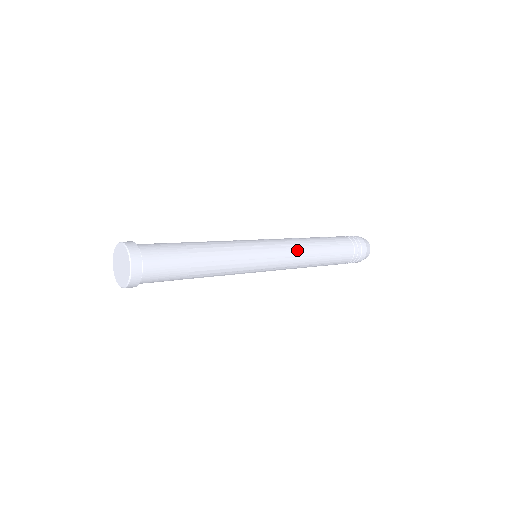
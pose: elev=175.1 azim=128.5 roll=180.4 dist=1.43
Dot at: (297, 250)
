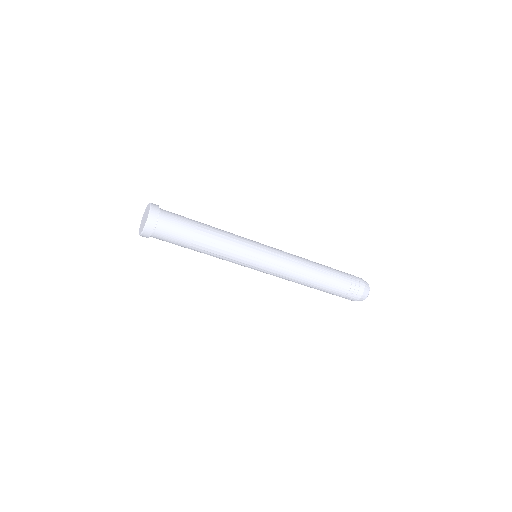
Dot at: occluded
